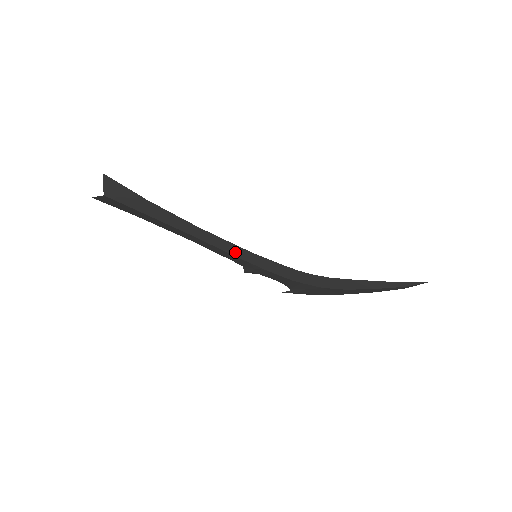
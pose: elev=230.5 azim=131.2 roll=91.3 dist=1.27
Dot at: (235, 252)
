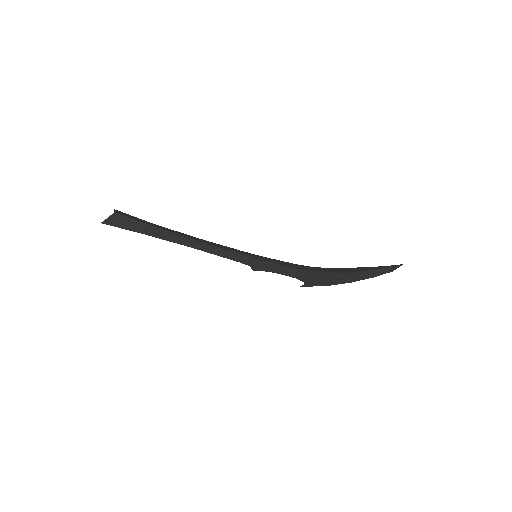
Dot at: (236, 252)
